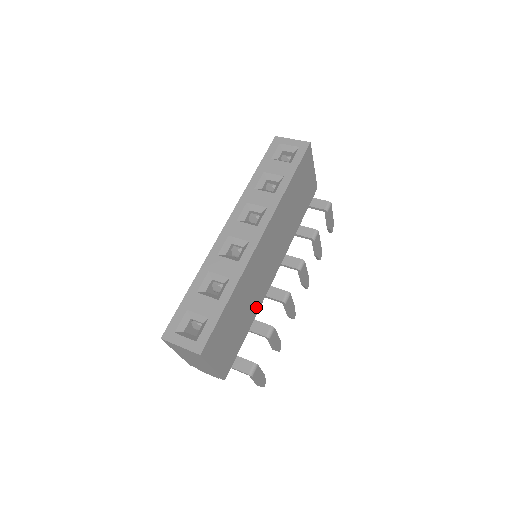
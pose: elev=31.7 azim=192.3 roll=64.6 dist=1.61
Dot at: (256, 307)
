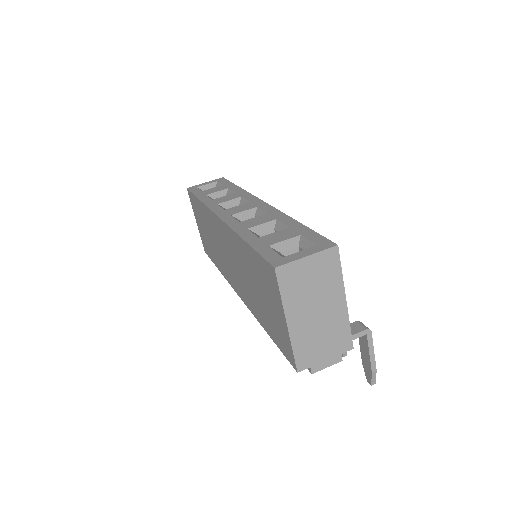
Dot at: occluded
